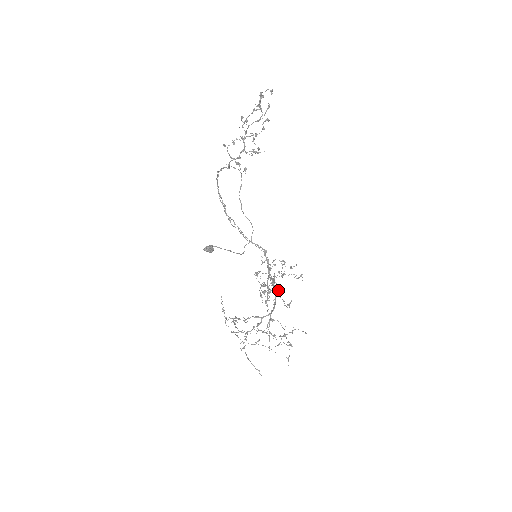
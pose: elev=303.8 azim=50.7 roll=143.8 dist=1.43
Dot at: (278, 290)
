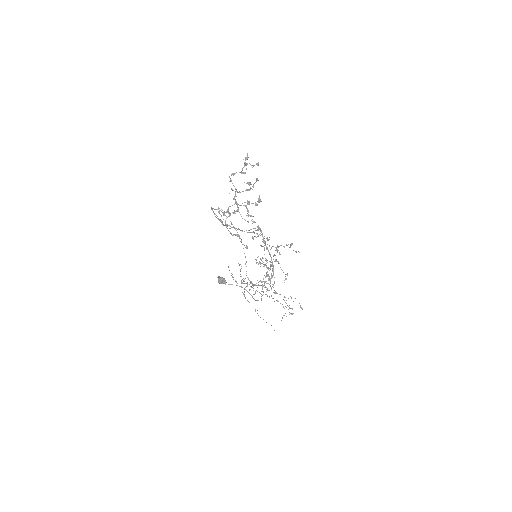
Dot at: (273, 255)
